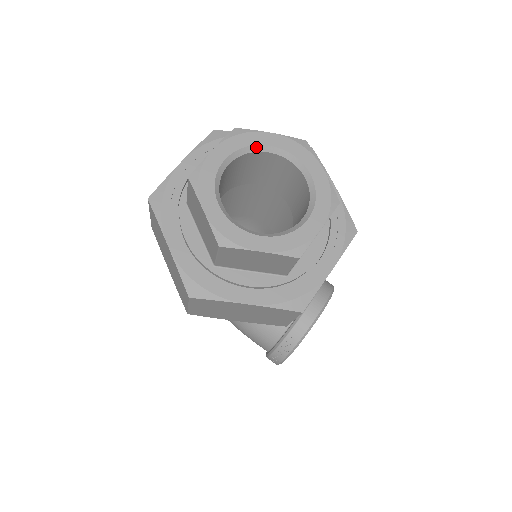
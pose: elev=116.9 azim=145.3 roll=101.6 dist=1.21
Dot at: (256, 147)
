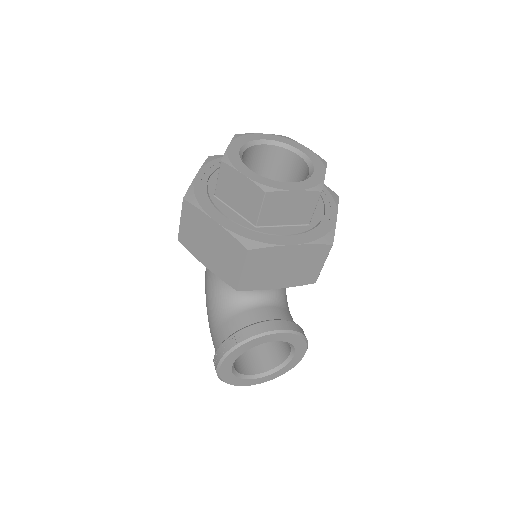
Dot at: (290, 147)
